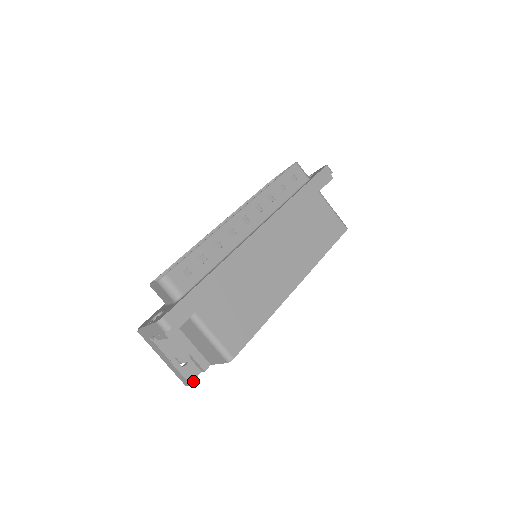
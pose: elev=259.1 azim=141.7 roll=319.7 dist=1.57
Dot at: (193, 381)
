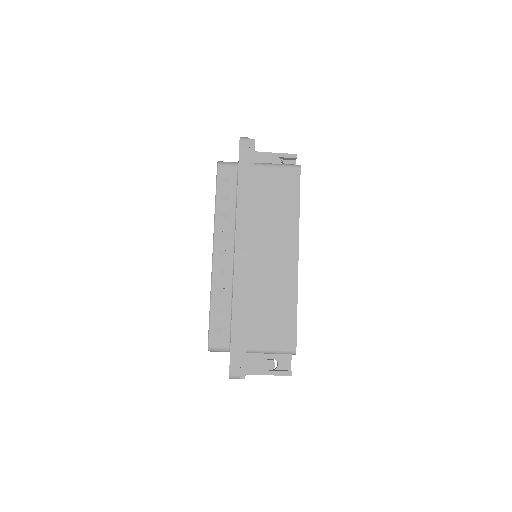
Dot at: (290, 372)
